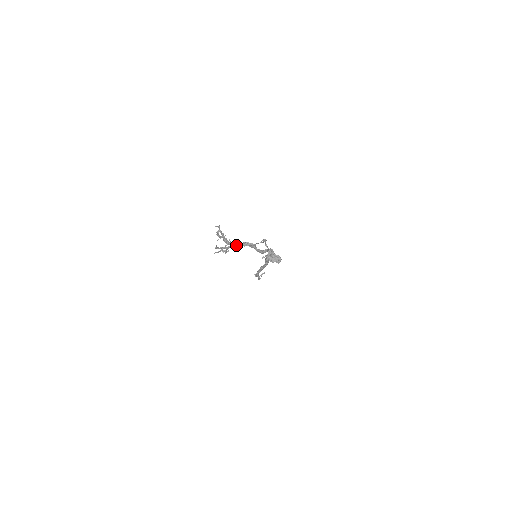
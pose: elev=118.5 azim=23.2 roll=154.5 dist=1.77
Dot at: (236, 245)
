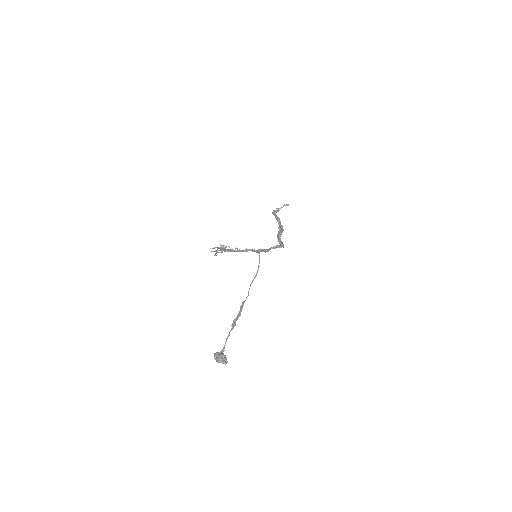
Dot at: (237, 251)
